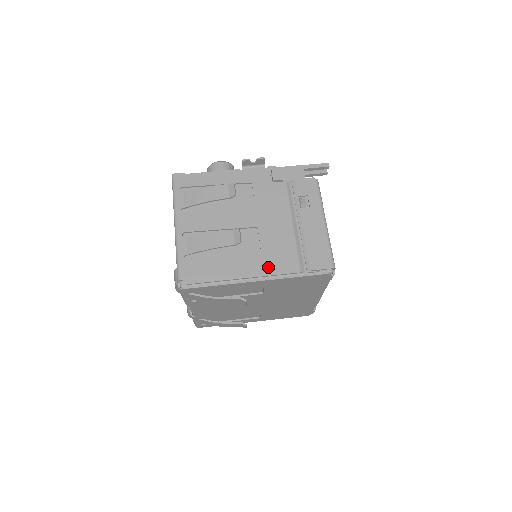
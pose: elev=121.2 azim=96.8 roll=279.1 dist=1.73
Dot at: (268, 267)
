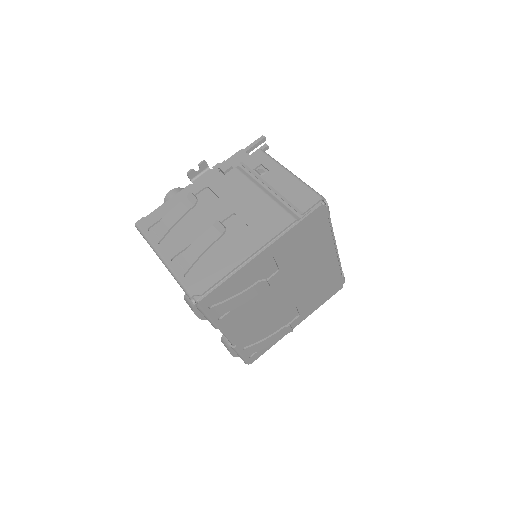
Dot at: (264, 235)
